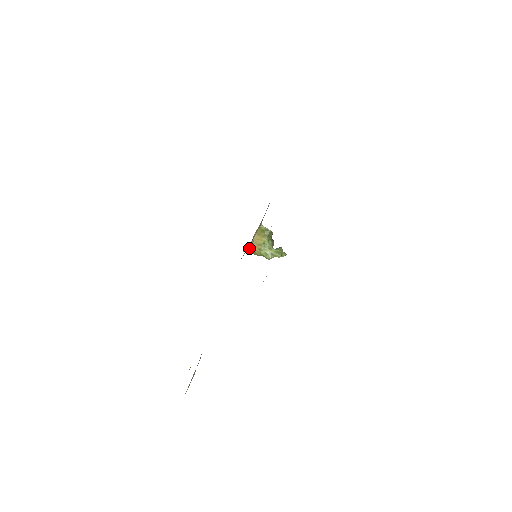
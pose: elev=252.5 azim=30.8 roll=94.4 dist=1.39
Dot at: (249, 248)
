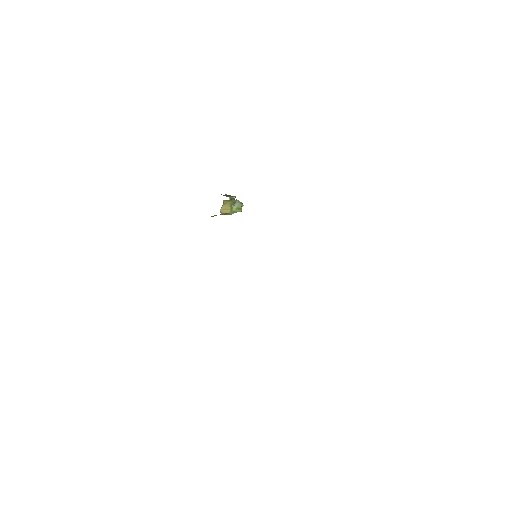
Dot at: (213, 216)
